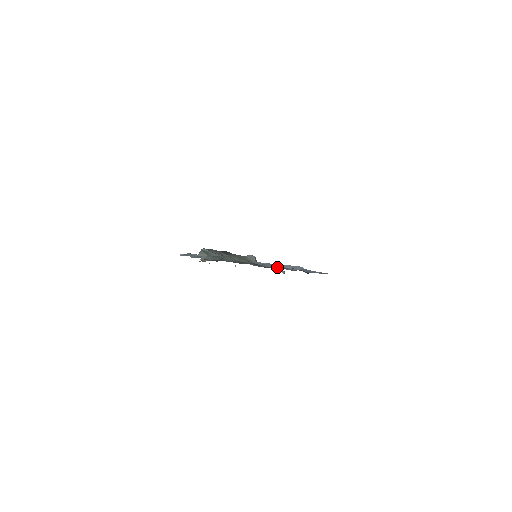
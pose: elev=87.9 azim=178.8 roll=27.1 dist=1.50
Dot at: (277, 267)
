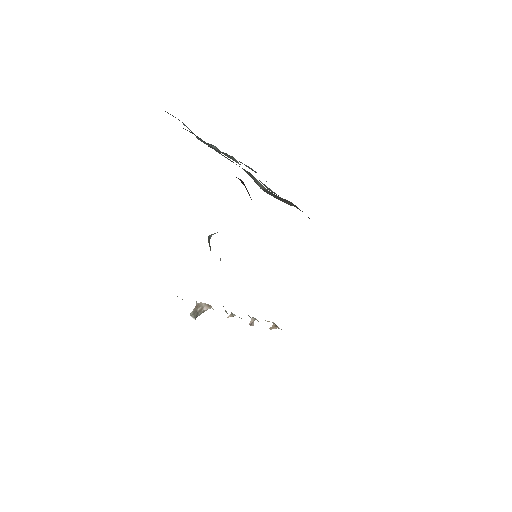
Dot at: occluded
